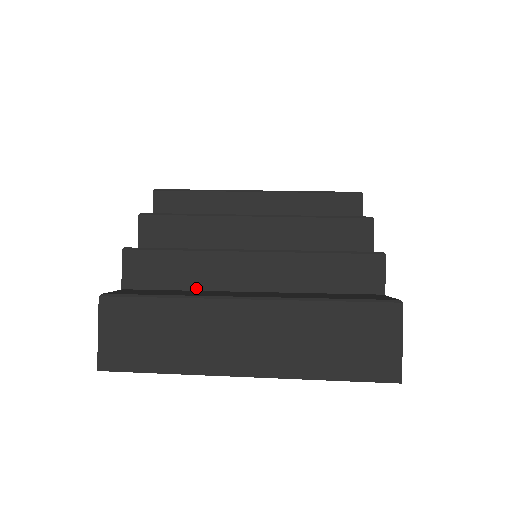
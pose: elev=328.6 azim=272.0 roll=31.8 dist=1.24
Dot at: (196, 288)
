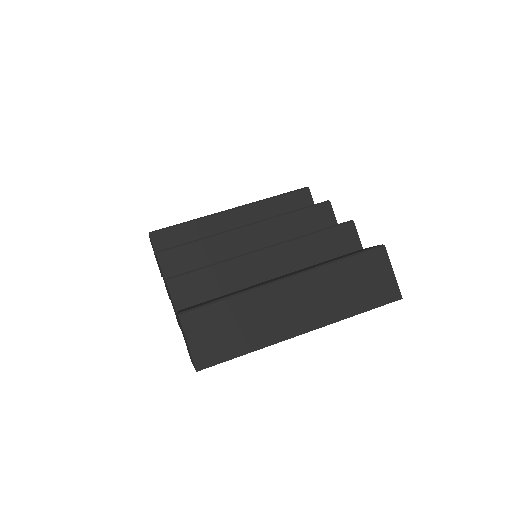
Dot at: (233, 290)
